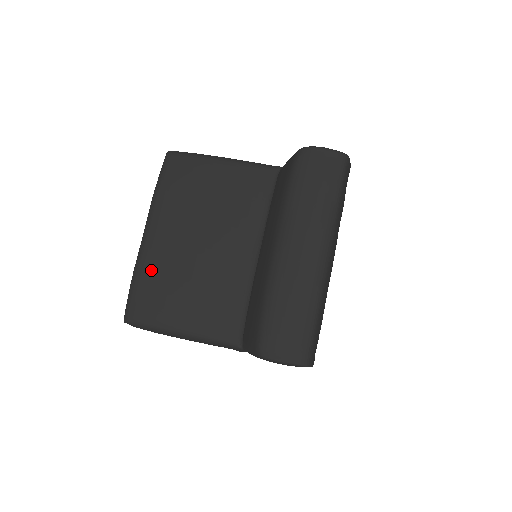
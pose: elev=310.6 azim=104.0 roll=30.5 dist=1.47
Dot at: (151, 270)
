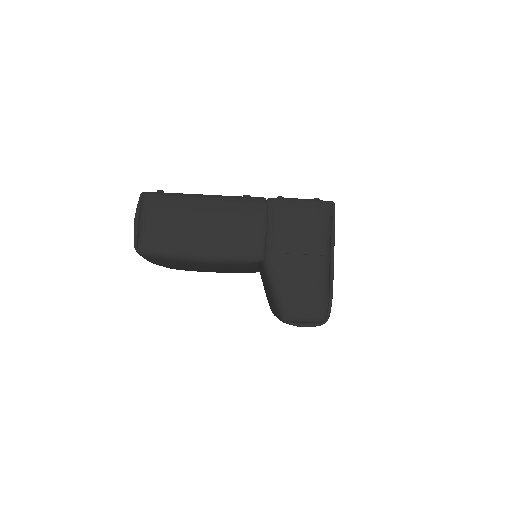
Dot at: occluded
